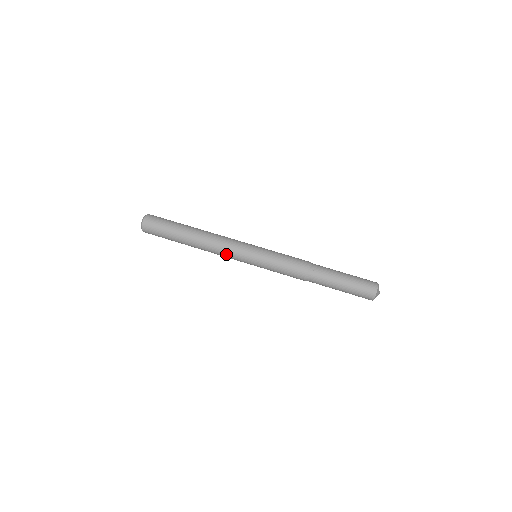
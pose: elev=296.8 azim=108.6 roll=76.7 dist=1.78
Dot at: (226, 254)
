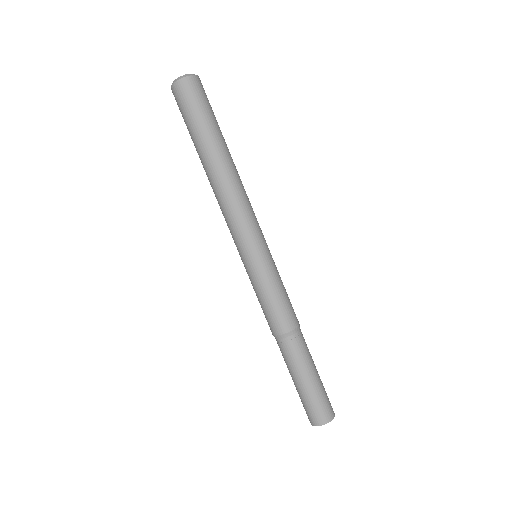
Dot at: (231, 219)
